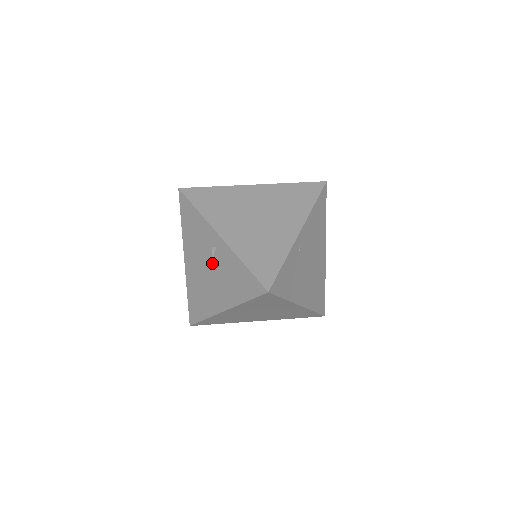
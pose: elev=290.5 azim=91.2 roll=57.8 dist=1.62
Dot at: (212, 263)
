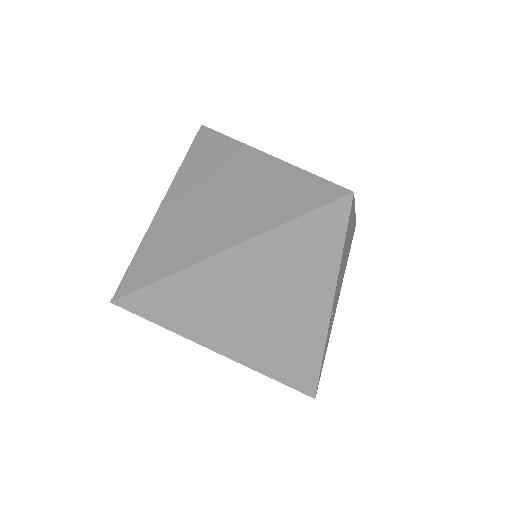
Dot at: occluded
